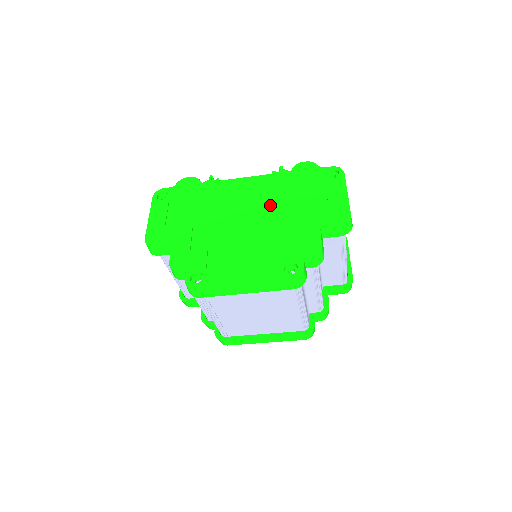
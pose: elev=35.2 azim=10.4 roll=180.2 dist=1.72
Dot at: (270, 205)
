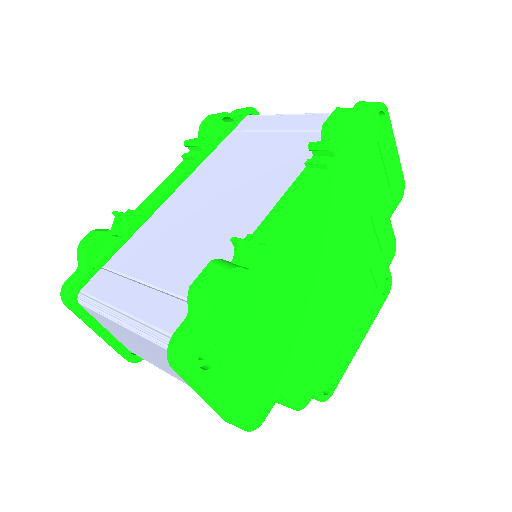
Dot at: (345, 228)
